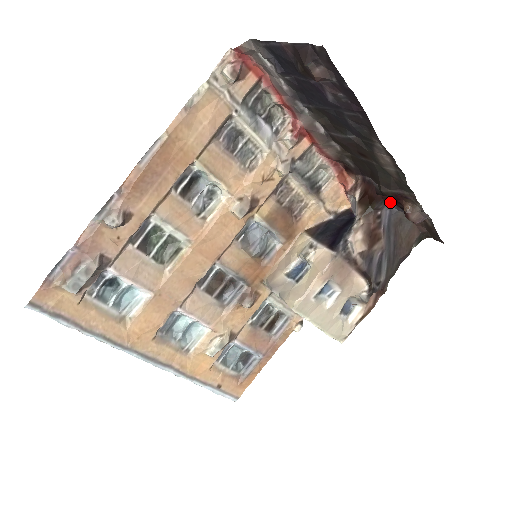
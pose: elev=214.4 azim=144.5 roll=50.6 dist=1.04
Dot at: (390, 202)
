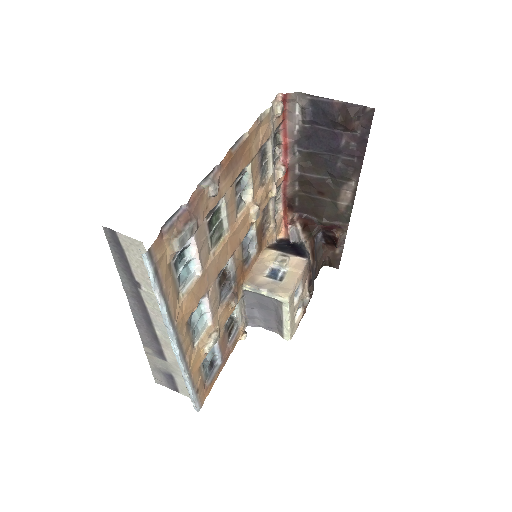
Dot at: (319, 233)
